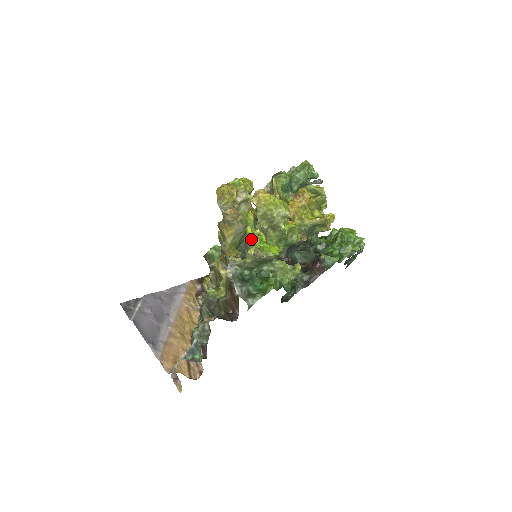
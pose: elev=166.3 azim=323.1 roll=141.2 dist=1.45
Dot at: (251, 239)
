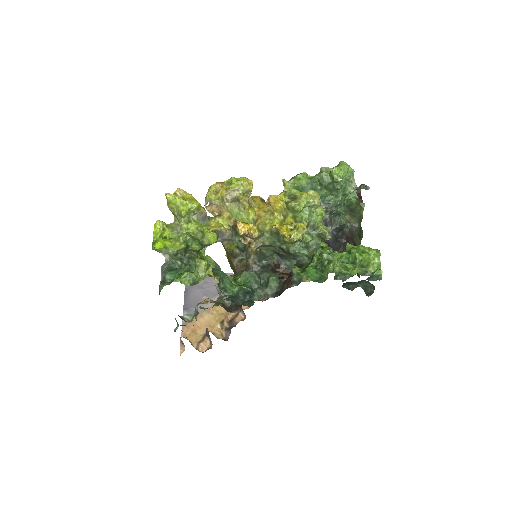
Dot at: occluded
